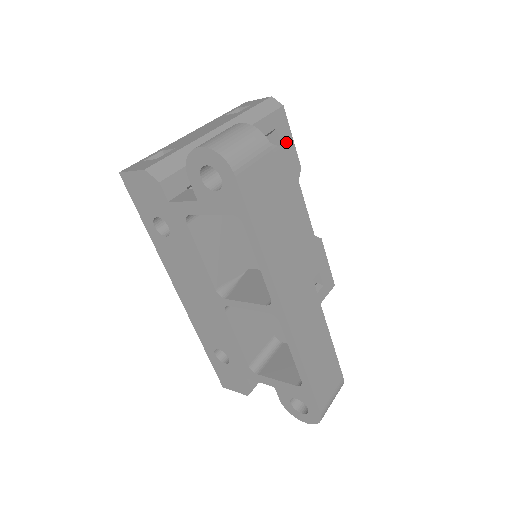
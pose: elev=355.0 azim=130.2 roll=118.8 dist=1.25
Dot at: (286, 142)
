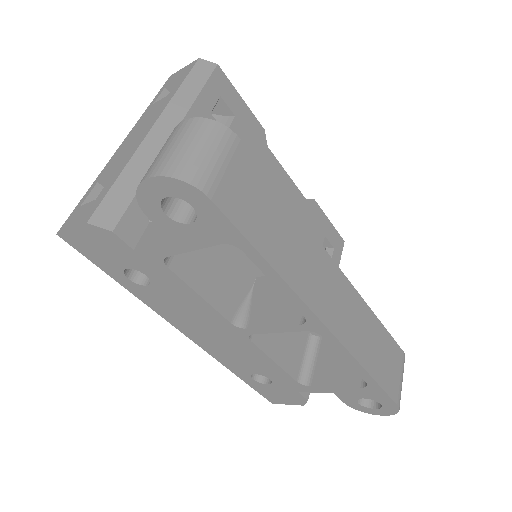
Dot at: (237, 107)
